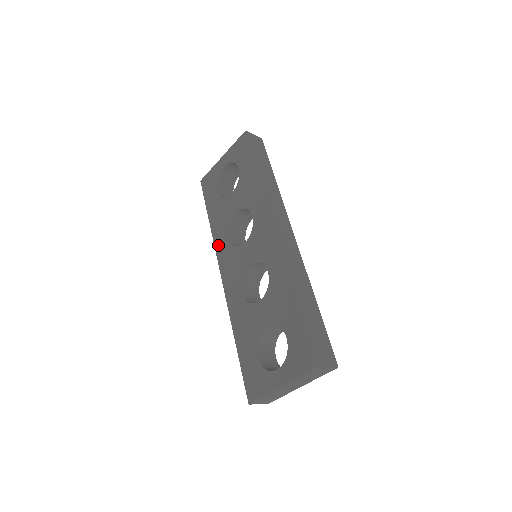
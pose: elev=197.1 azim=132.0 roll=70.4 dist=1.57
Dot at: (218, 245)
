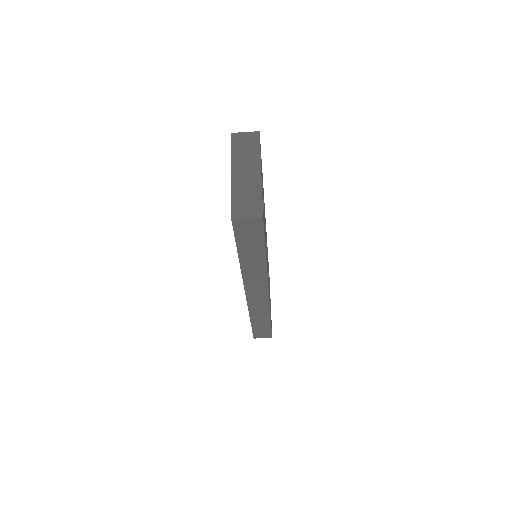
Dot at: occluded
